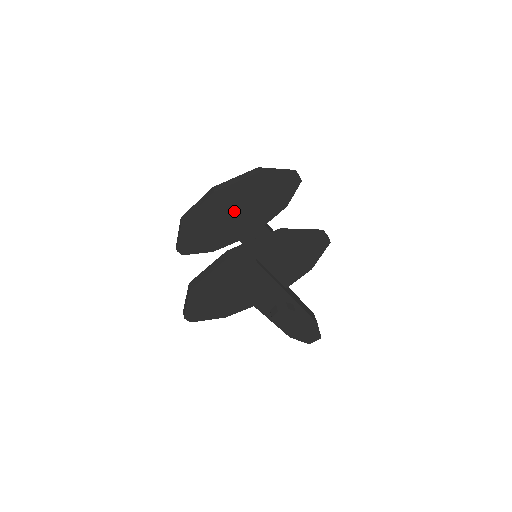
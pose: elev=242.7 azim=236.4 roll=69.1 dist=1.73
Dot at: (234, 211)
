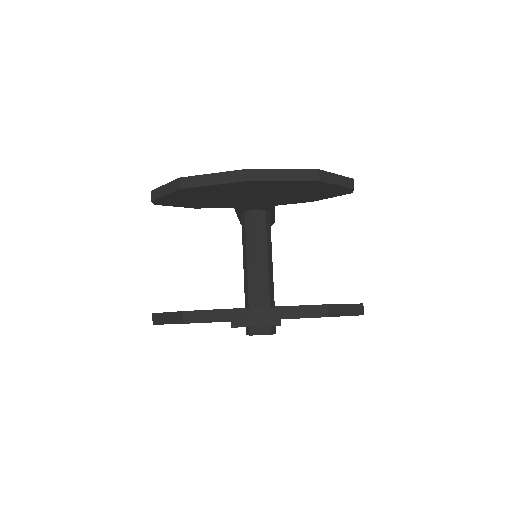
Dot at: (254, 194)
